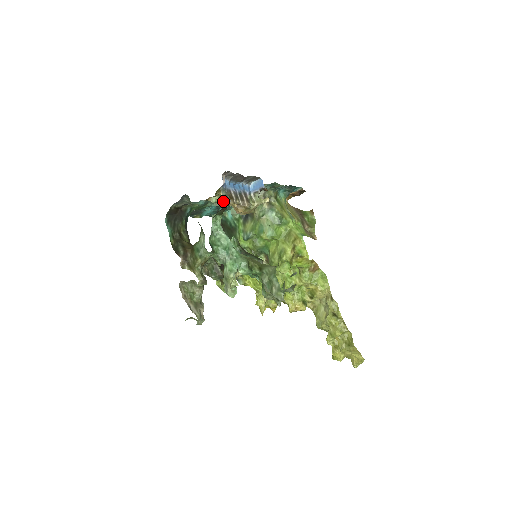
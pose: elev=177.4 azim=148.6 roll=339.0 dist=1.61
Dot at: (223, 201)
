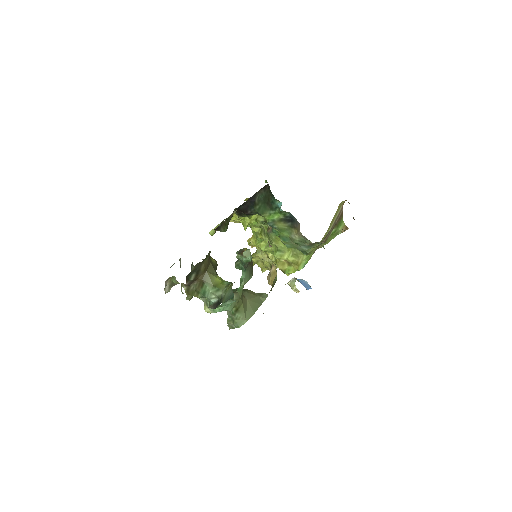
Dot at: occluded
